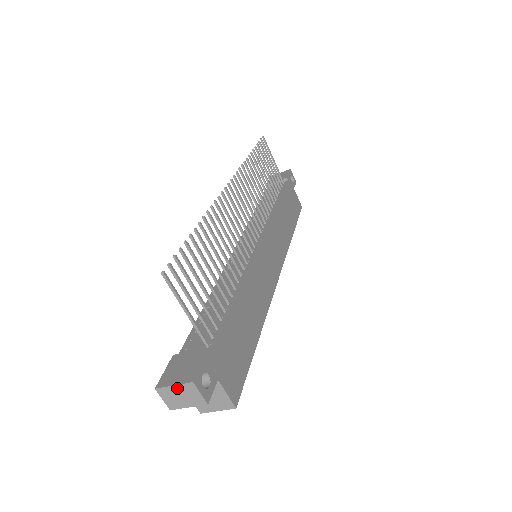
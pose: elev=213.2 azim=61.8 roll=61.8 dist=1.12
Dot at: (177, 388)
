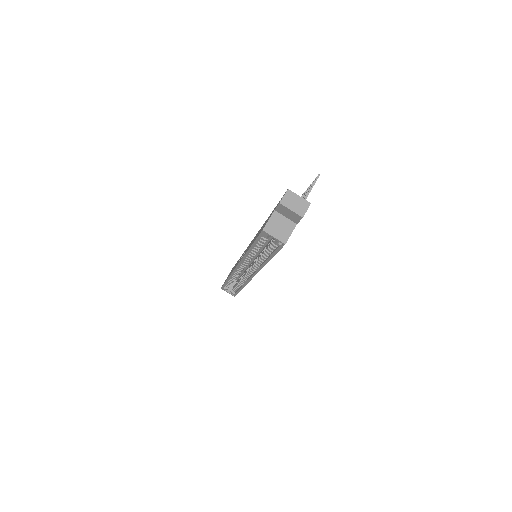
Dot at: (299, 198)
